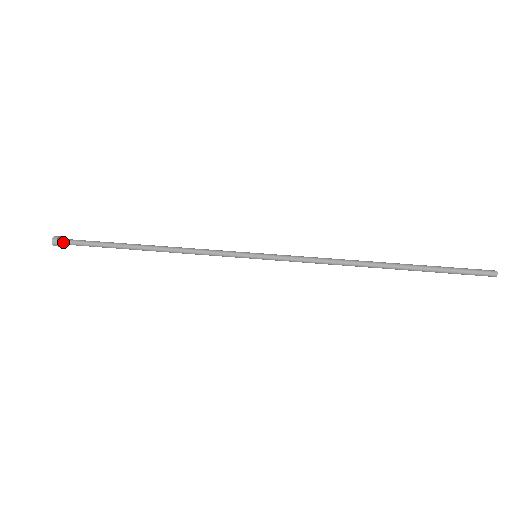
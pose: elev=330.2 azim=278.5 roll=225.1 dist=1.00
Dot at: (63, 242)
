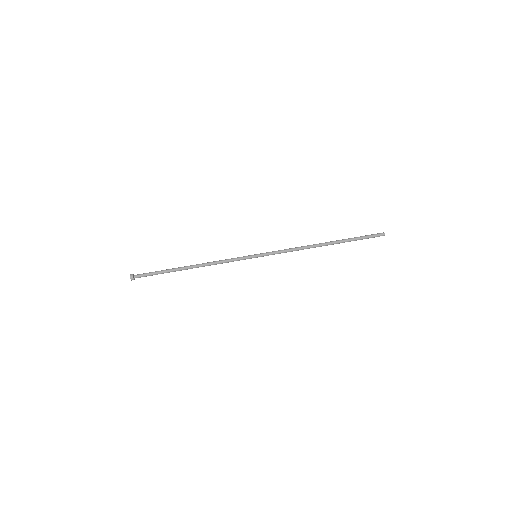
Dot at: occluded
